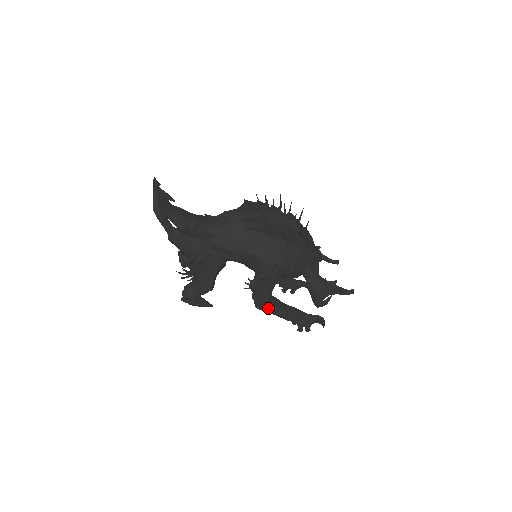
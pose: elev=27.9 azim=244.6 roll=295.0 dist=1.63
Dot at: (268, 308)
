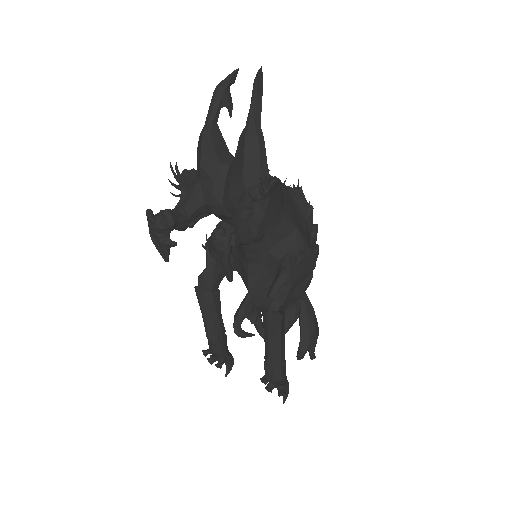
Dot at: (282, 319)
